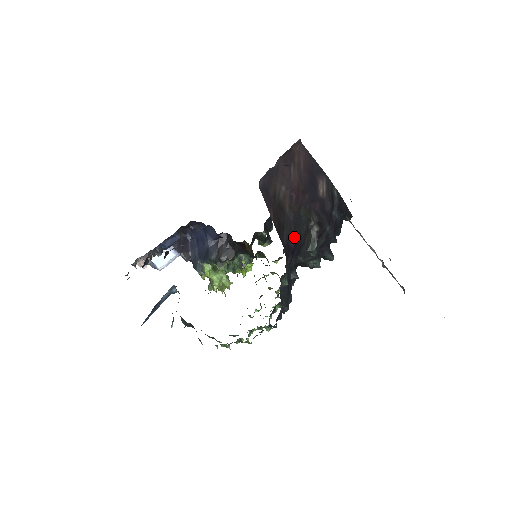
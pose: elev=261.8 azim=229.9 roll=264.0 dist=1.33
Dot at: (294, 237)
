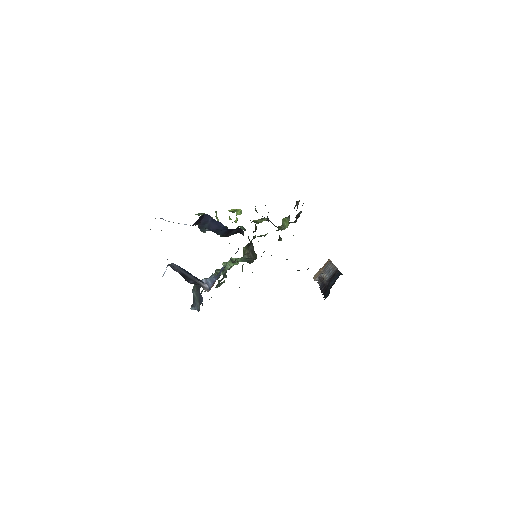
Dot at: occluded
